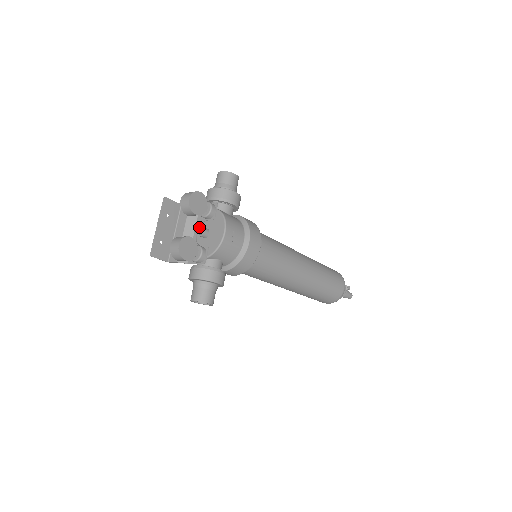
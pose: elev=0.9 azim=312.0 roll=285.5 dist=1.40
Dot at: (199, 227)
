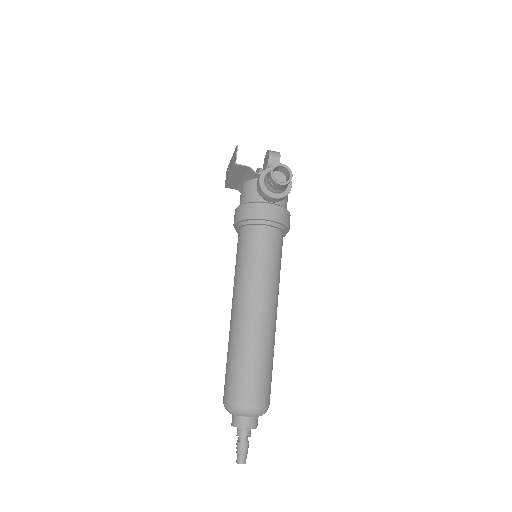
Dot at: occluded
